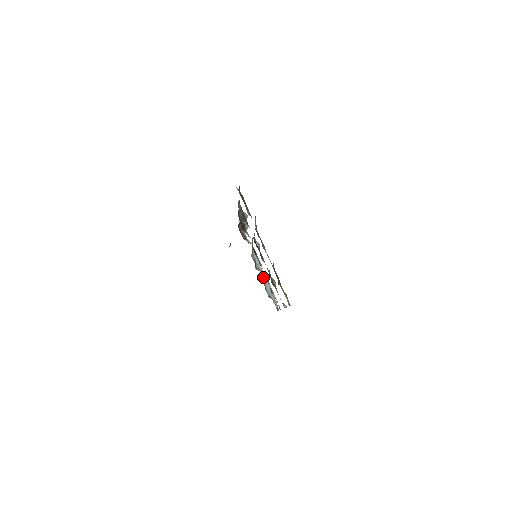
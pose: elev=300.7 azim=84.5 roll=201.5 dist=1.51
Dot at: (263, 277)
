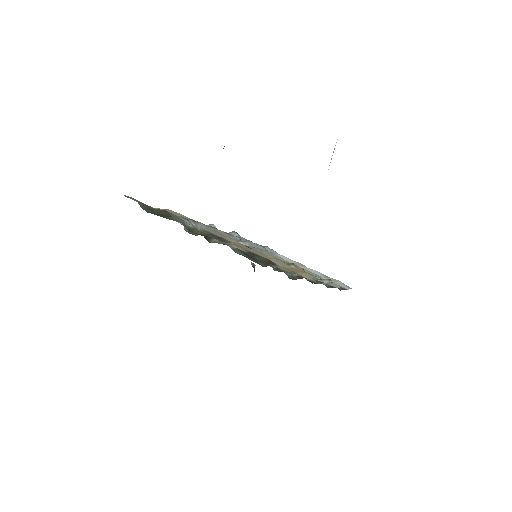
Dot at: occluded
